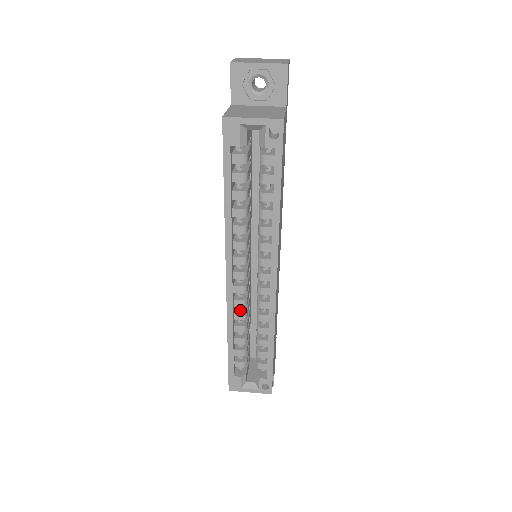
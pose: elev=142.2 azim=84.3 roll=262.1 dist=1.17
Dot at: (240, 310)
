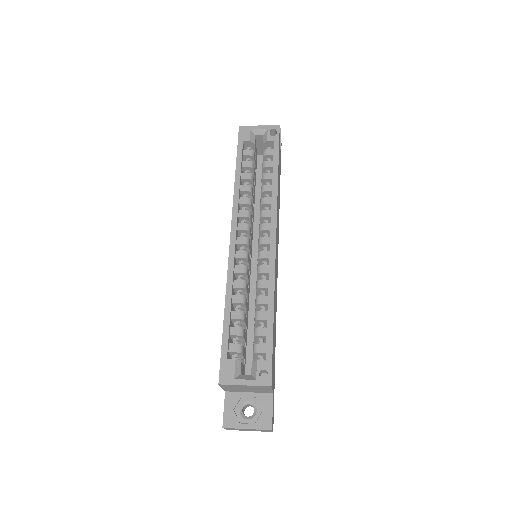
Dot at: (240, 281)
